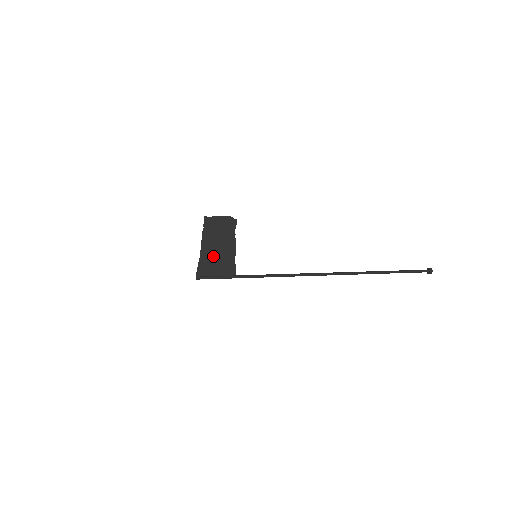
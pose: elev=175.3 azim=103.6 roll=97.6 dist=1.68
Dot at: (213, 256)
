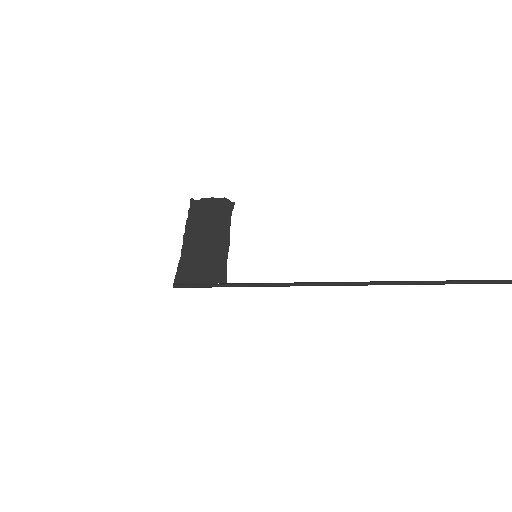
Dot at: (198, 256)
